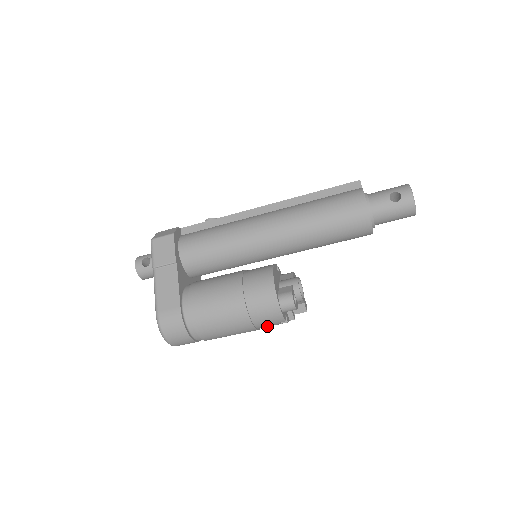
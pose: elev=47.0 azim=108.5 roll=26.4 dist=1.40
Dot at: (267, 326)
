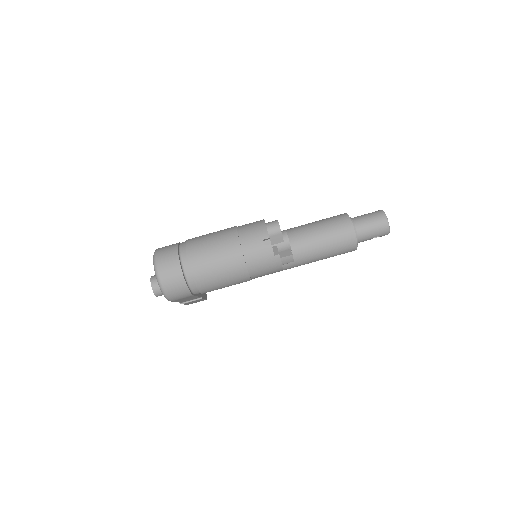
Dot at: (252, 248)
